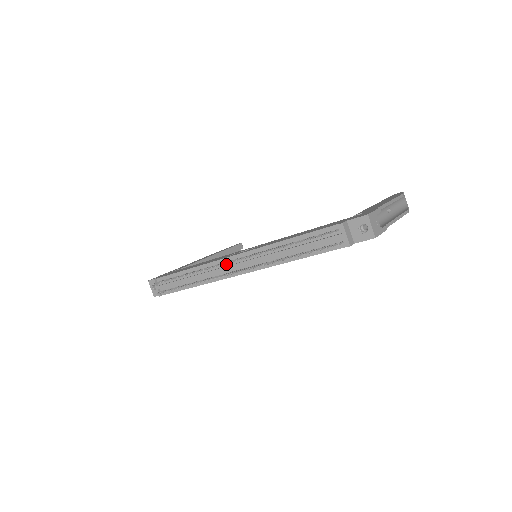
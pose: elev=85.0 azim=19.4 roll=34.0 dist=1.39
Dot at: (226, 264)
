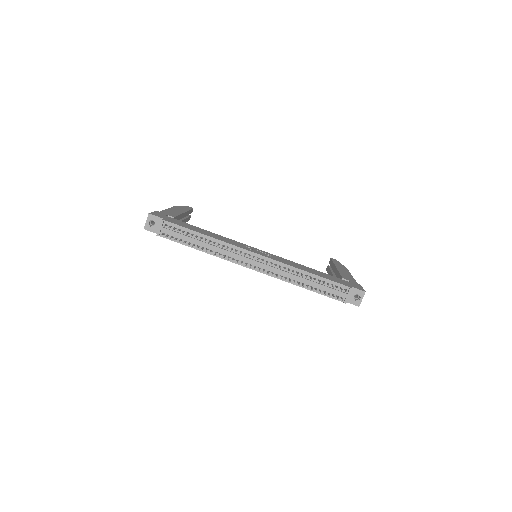
Dot at: (246, 255)
